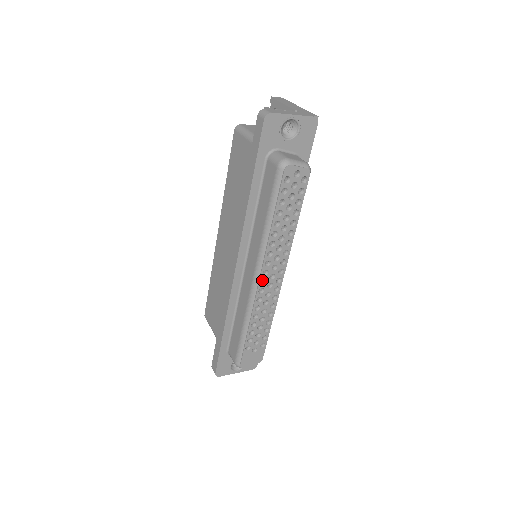
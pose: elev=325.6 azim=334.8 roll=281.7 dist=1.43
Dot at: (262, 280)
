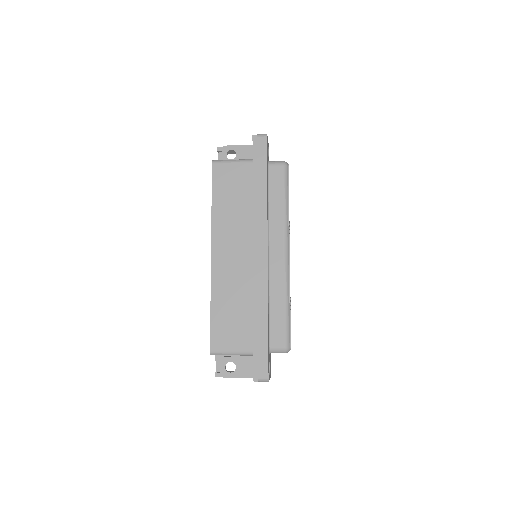
Dot at: occluded
